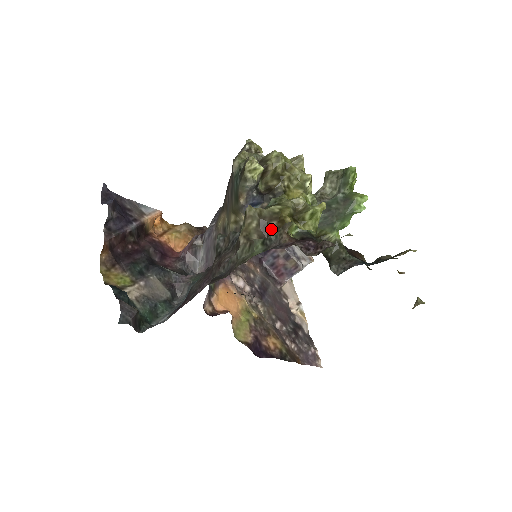
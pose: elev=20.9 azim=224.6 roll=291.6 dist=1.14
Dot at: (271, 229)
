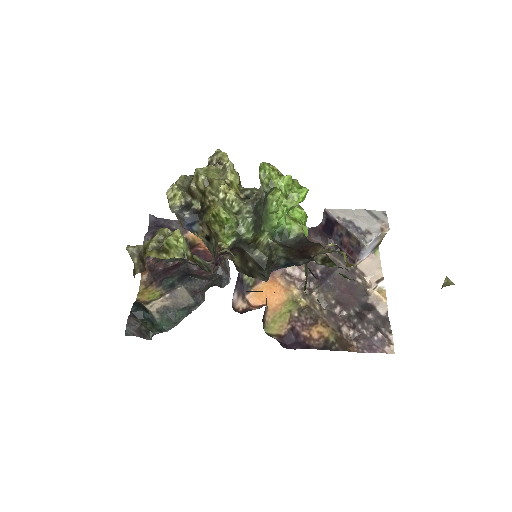
Dot at: (144, 263)
